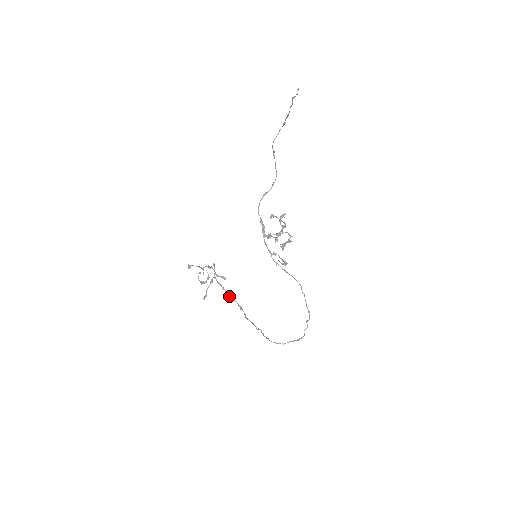
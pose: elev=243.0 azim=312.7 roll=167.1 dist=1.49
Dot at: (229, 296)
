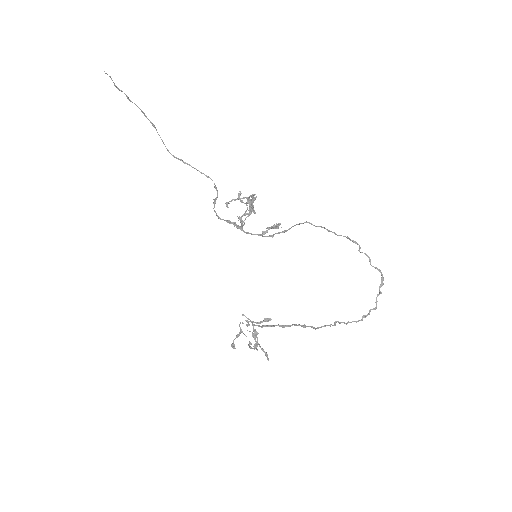
Dot at: occluded
